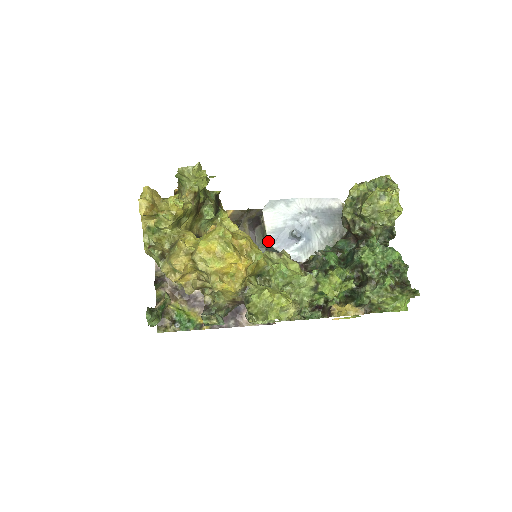
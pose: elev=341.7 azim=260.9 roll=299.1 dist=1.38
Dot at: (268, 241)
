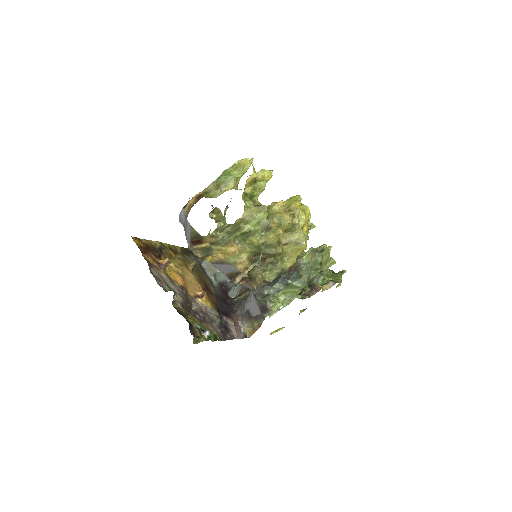
Dot at: occluded
